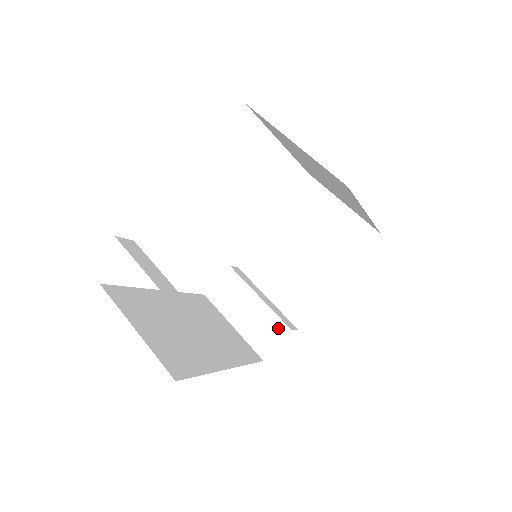
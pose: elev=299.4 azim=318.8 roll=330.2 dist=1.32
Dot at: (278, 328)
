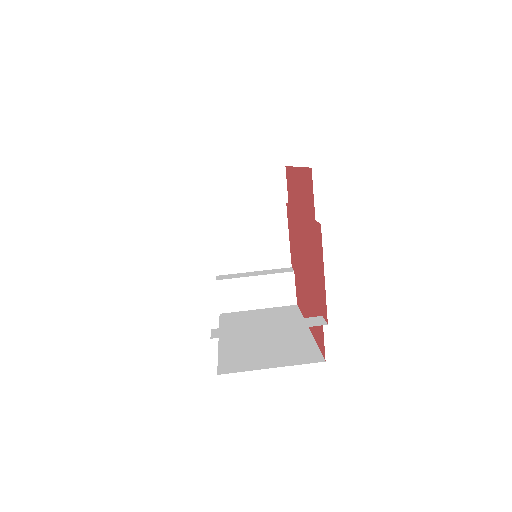
Dot at: (285, 279)
